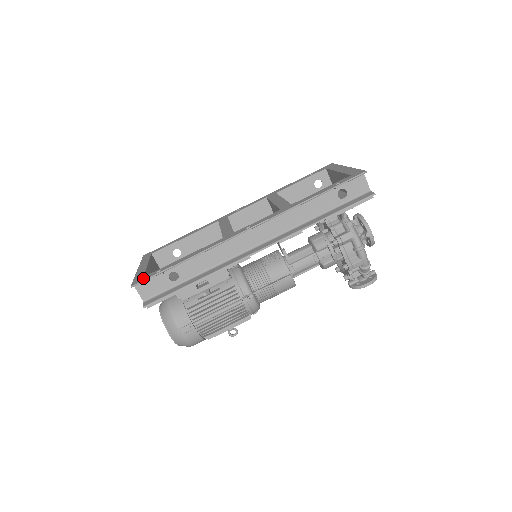
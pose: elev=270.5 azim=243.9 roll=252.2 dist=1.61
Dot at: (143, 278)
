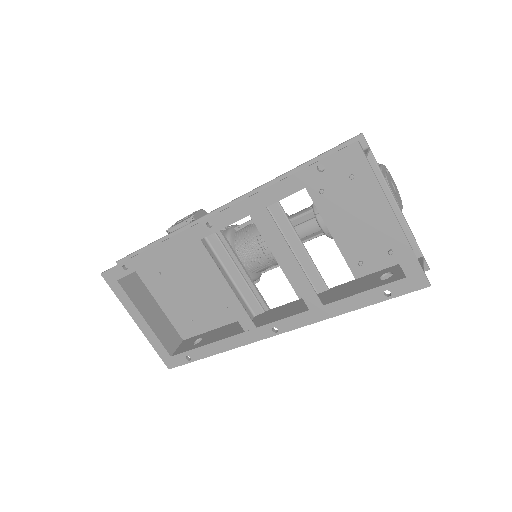
Dot at: (175, 362)
